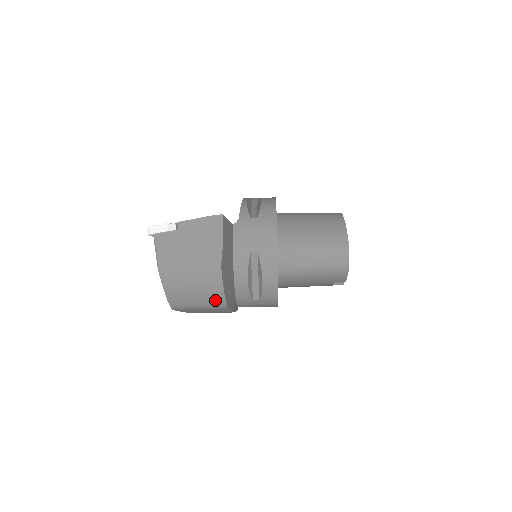
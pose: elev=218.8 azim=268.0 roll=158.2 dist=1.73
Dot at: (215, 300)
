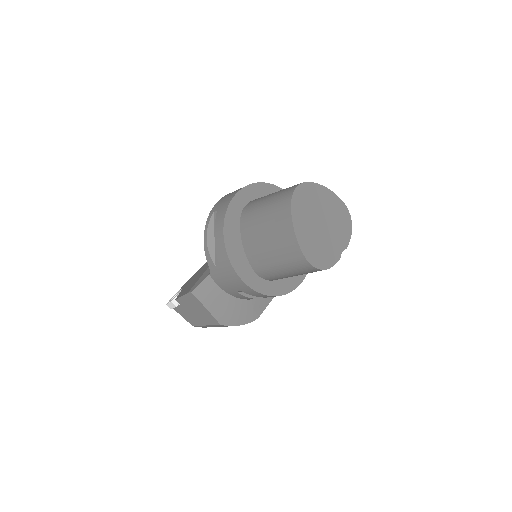
Dot at: occluded
